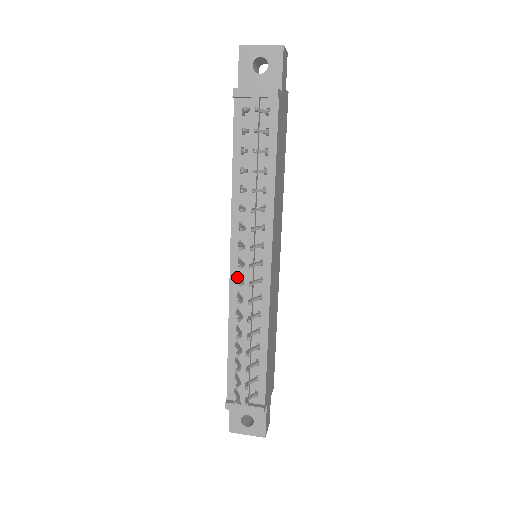
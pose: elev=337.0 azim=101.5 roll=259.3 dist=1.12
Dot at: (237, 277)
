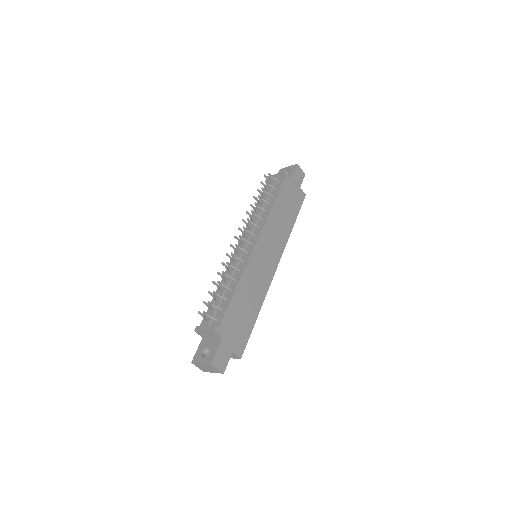
Dot at: (236, 254)
